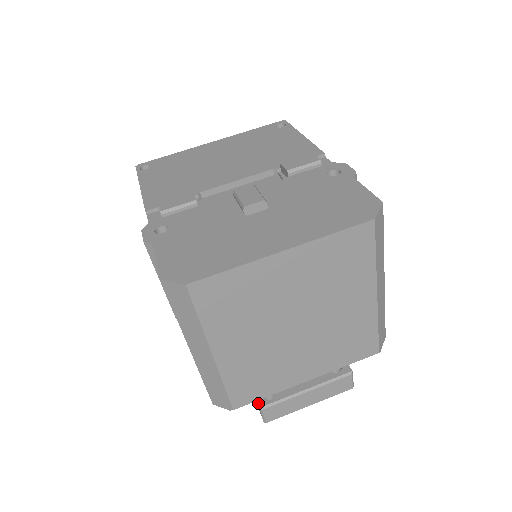
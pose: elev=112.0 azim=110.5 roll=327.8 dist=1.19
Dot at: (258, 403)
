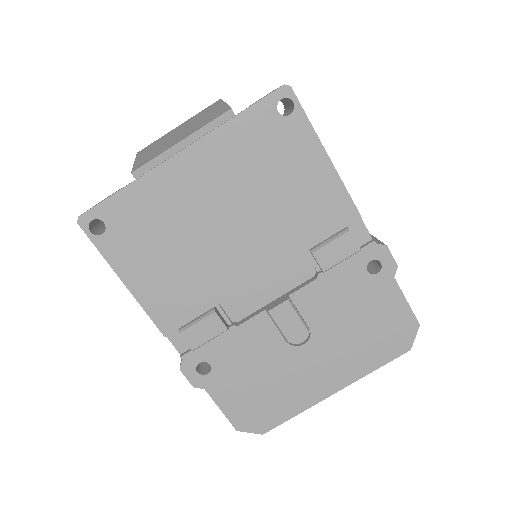
Dot at: occluded
